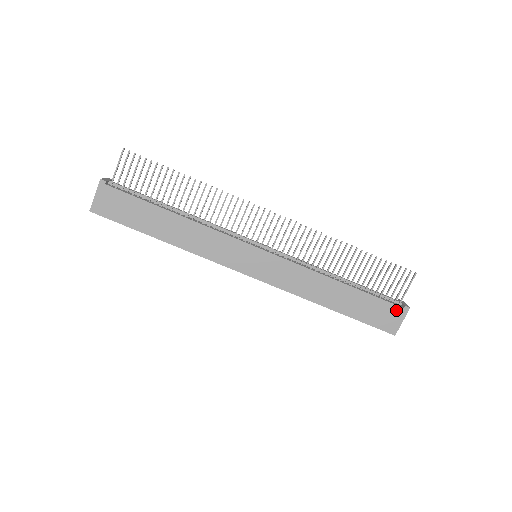
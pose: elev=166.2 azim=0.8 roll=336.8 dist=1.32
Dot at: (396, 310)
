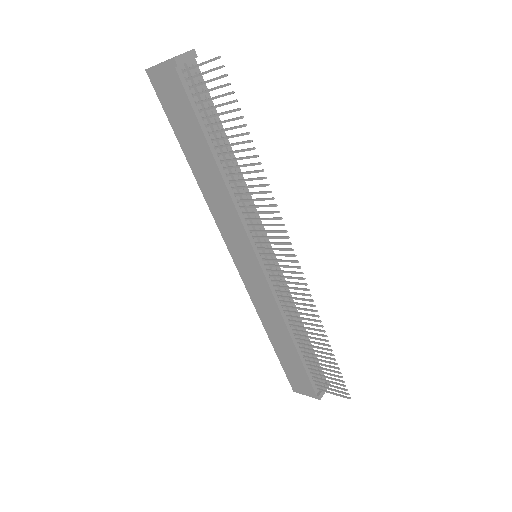
Dot at: (310, 389)
